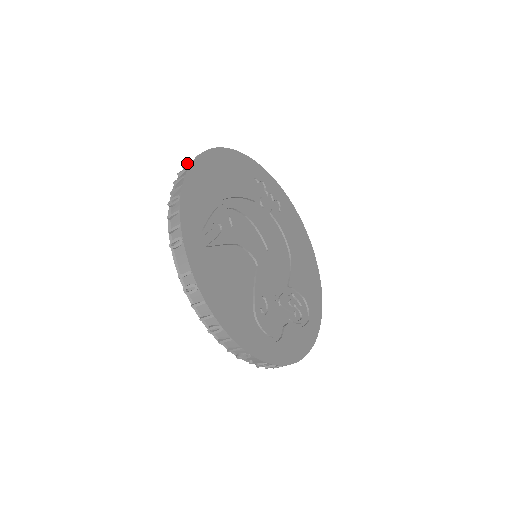
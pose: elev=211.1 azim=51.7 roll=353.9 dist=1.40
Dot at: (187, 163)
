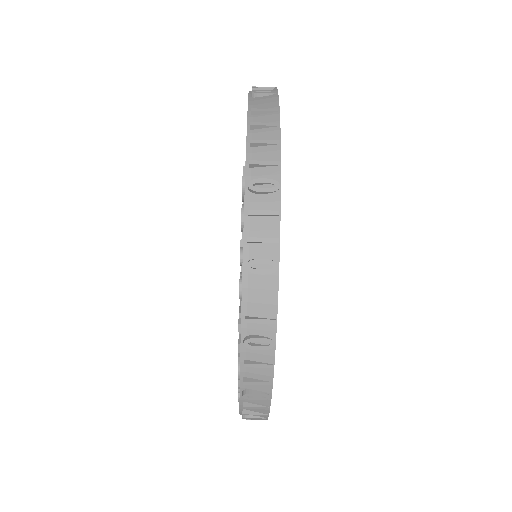
Dot at: (263, 109)
